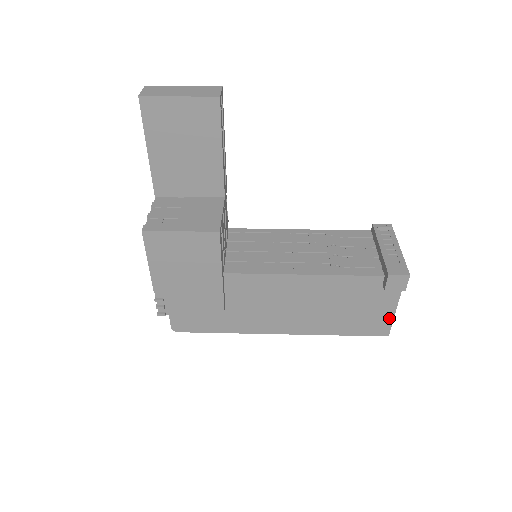
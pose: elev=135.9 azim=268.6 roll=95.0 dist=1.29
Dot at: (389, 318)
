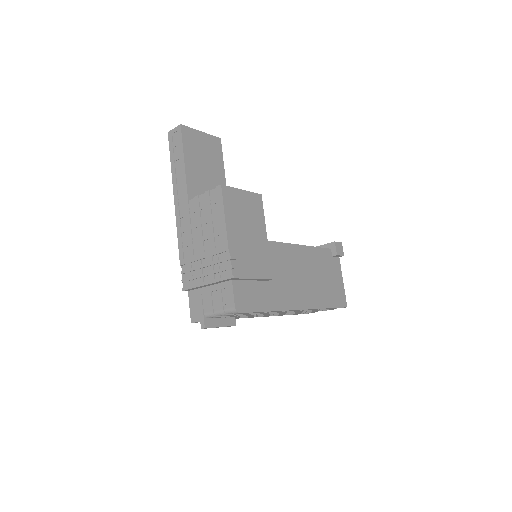
Dot at: (342, 288)
